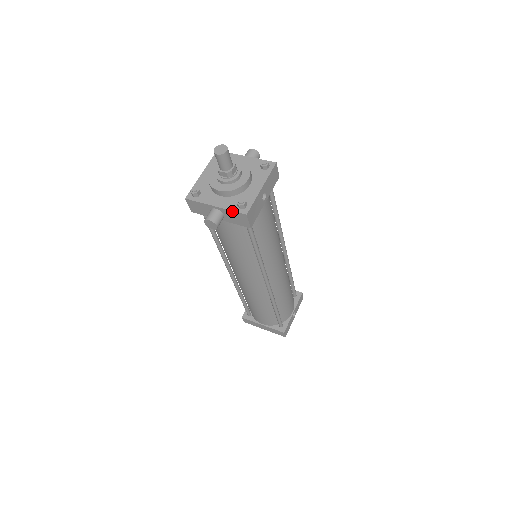
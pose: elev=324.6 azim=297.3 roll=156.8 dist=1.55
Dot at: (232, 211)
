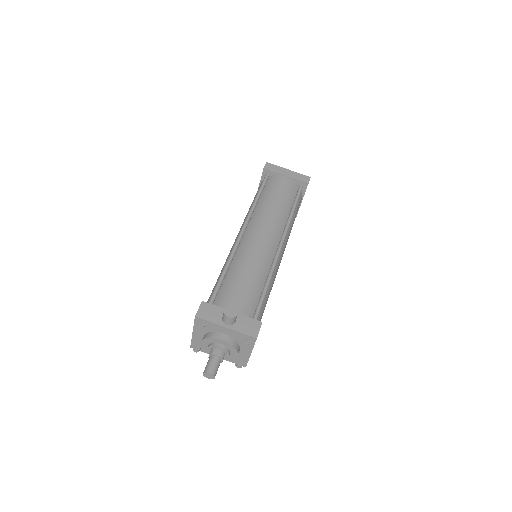
Dot at: occluded
